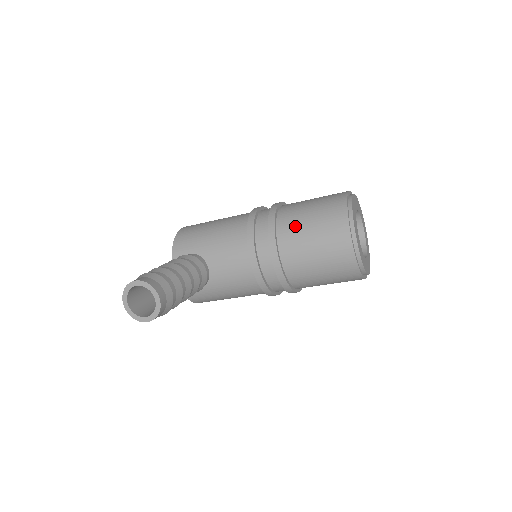
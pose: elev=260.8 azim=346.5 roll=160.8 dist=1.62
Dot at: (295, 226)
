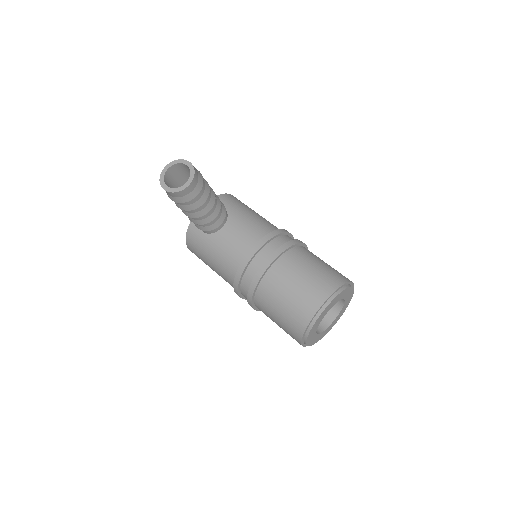
Dot at: (302, 260)
